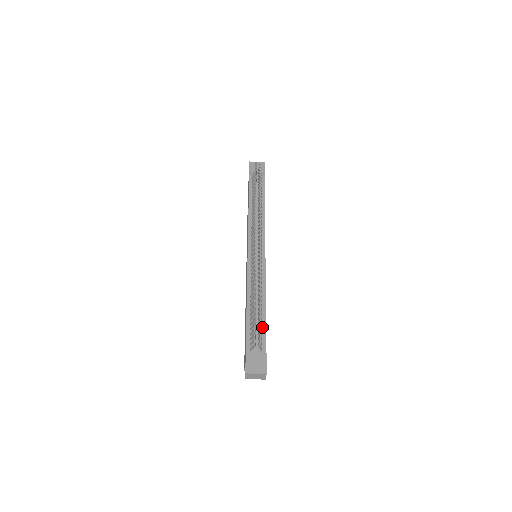
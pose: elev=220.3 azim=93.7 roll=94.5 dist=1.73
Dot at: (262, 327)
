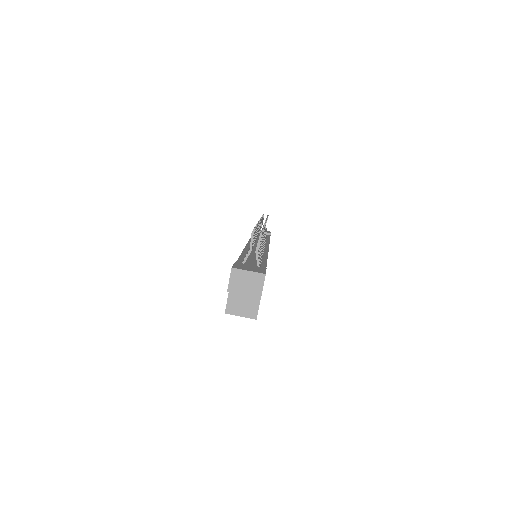
Dot at: (261, 263)
